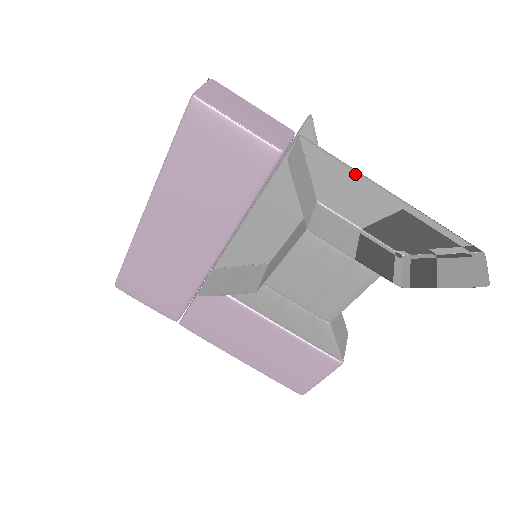
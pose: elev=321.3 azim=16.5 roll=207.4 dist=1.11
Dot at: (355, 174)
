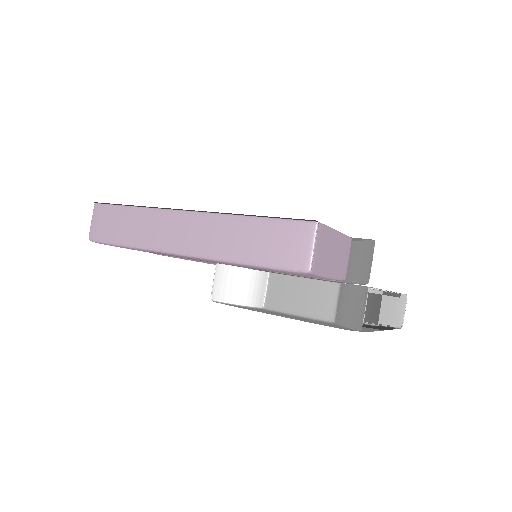
Dot at: occluded
